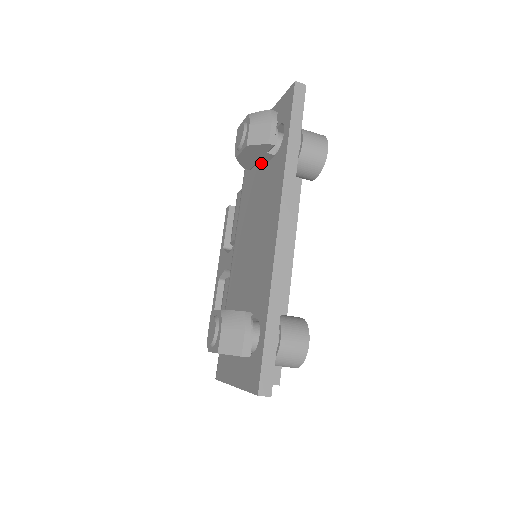
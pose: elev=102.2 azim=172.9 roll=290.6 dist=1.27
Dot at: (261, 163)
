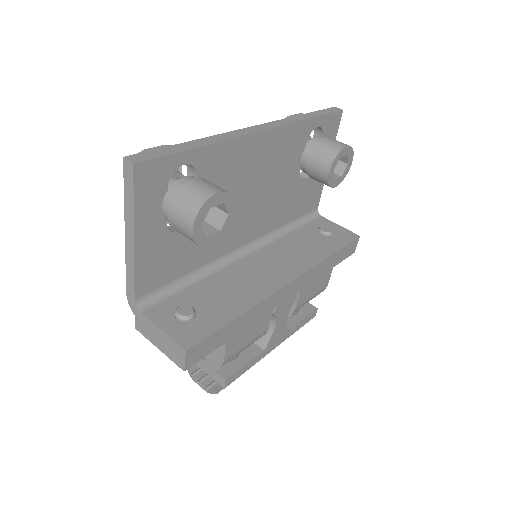
Dot at: occluded
